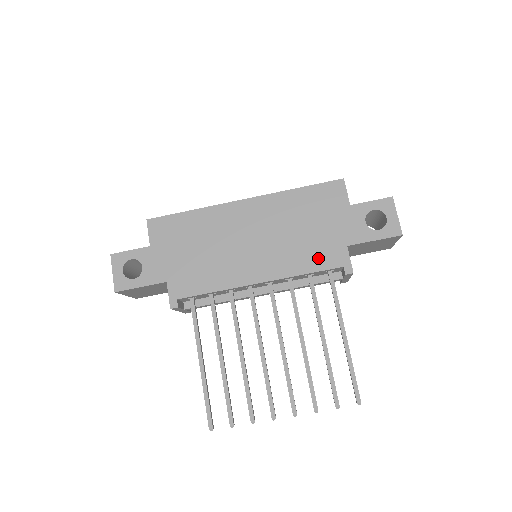
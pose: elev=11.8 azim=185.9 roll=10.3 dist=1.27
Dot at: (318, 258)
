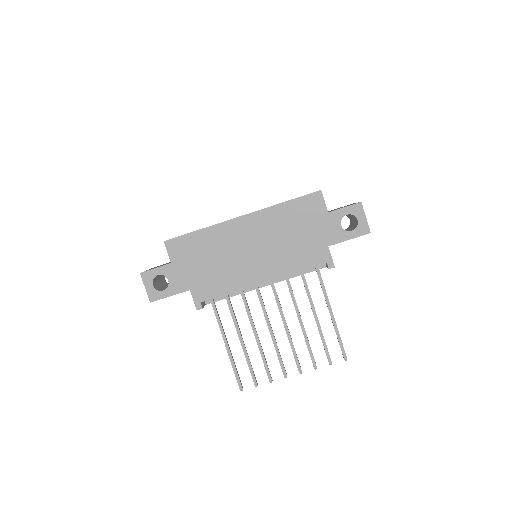
Dot at: (307, 258)
